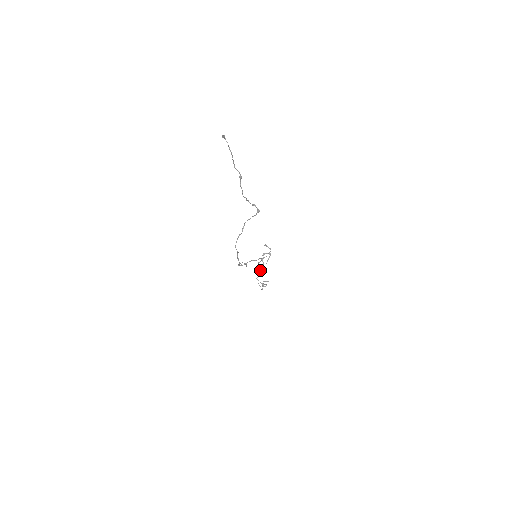
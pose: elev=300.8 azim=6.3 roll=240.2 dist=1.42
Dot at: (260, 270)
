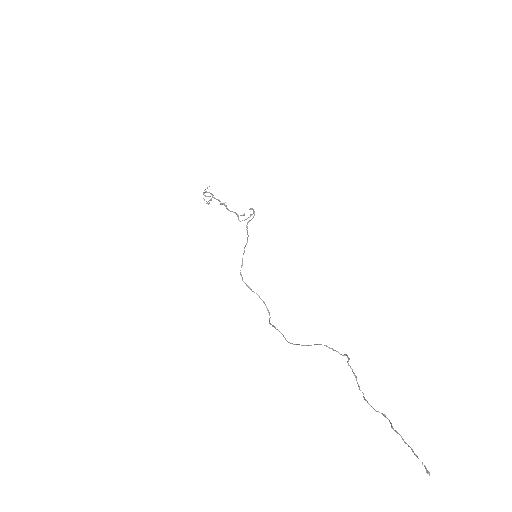
Dot at: (221, 204)
